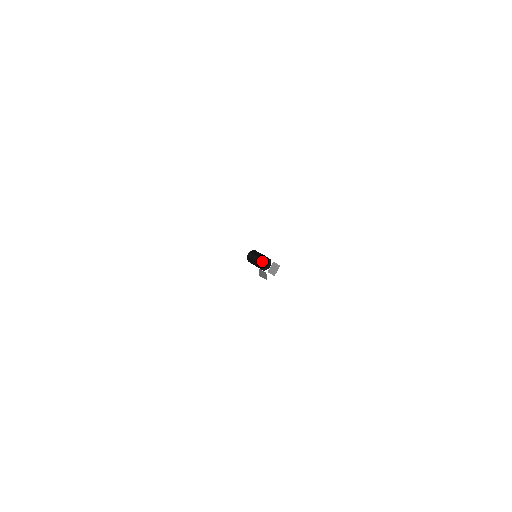
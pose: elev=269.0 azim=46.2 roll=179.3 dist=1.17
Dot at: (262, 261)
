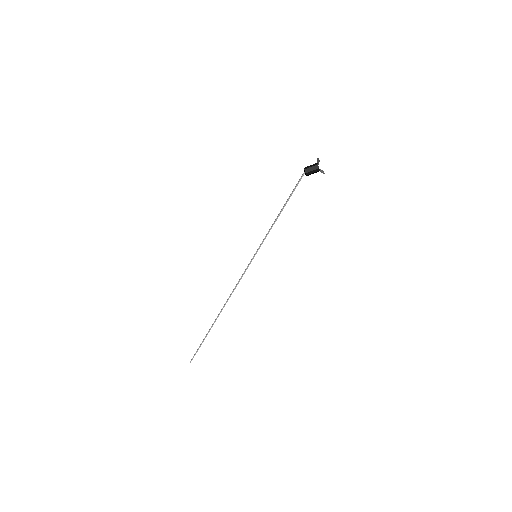
Dot at: (317, 163)
